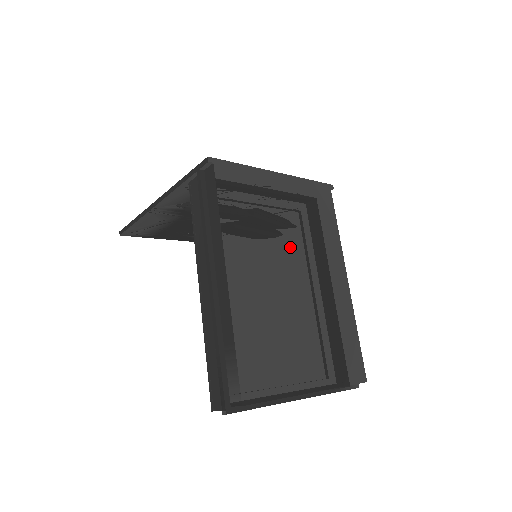
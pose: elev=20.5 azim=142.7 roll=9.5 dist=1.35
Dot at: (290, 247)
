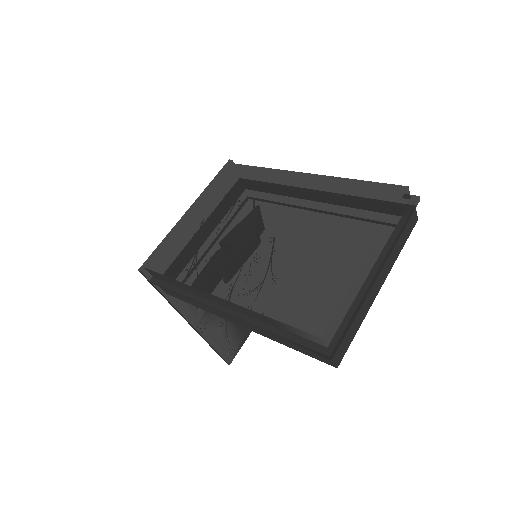
Dot at: (241, 224)
